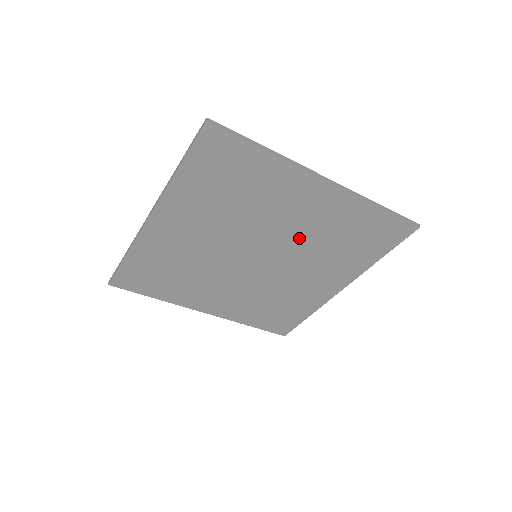
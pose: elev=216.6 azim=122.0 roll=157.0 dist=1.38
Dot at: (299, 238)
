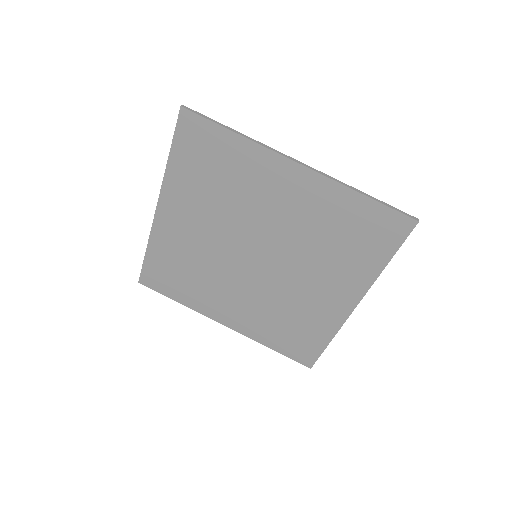
Dot at: (291, 234)
